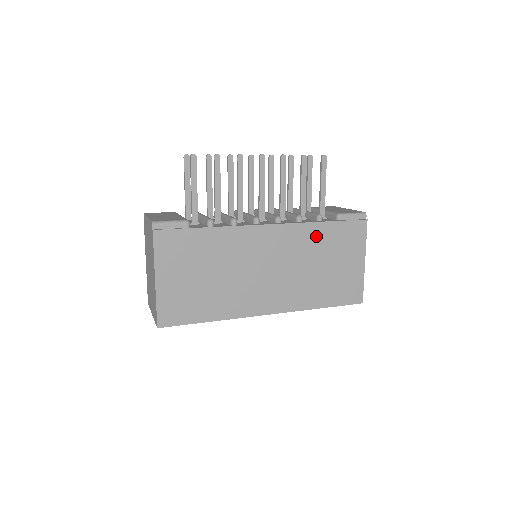
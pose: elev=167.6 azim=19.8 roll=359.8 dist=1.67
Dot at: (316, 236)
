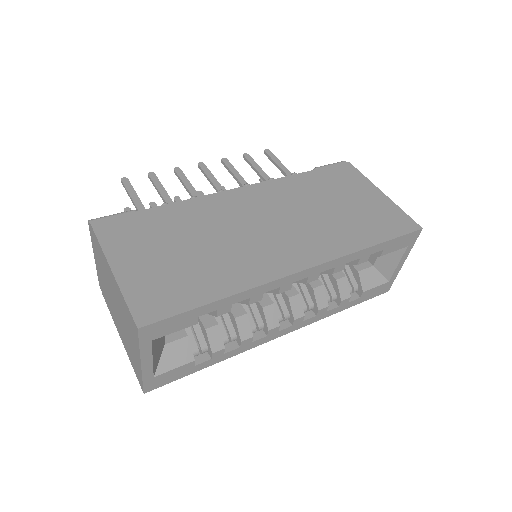
Dot at: (302, 185)
